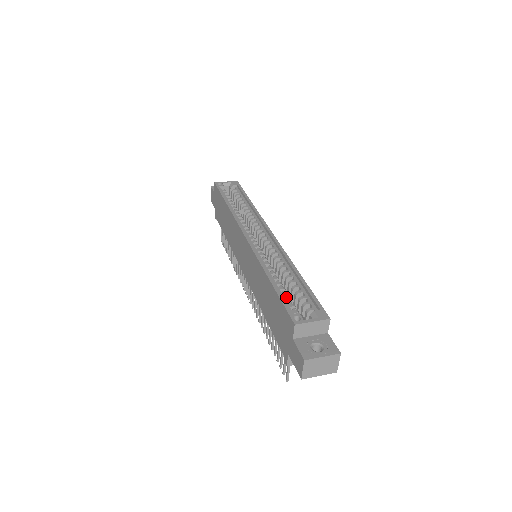
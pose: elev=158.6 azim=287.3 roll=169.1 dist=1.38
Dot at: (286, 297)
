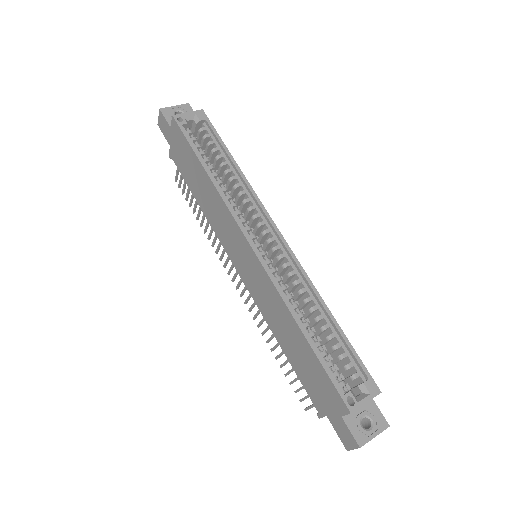
Dot at: (326, 358)
